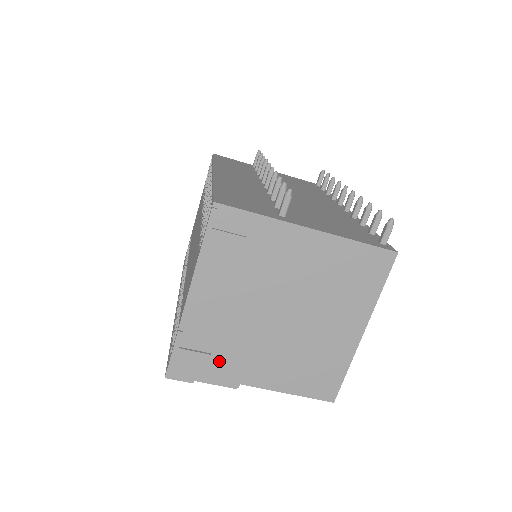
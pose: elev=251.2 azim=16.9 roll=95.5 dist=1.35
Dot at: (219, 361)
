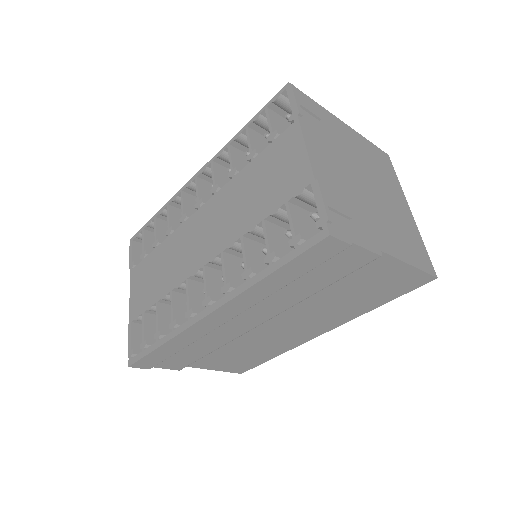
Dot at: (356, 222)
